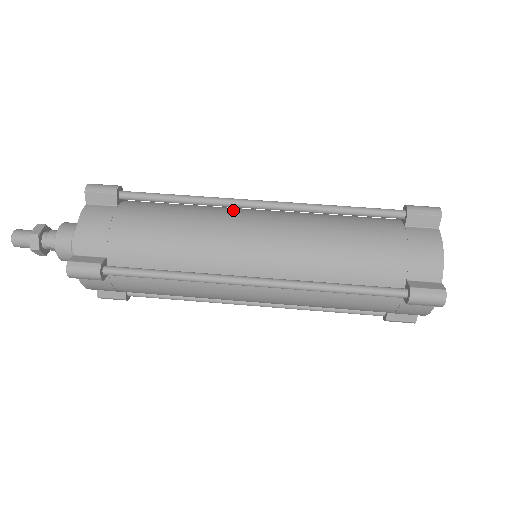
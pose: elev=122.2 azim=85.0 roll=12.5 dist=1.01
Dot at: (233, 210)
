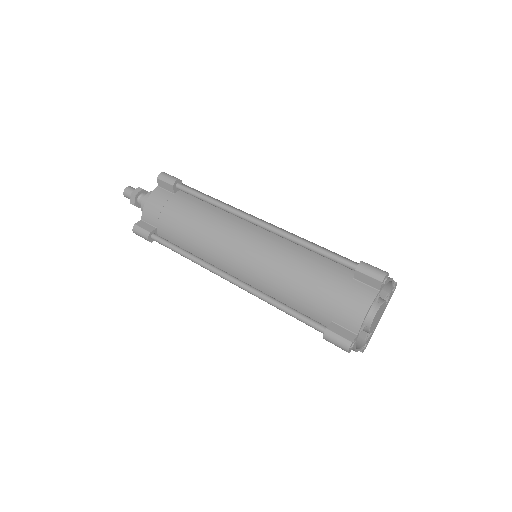
Dot at: (242, 219)
